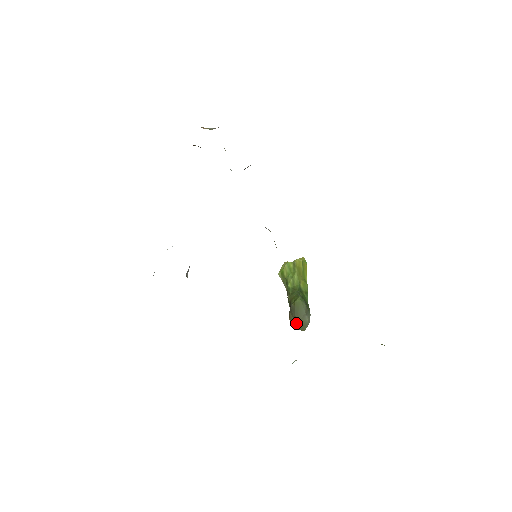
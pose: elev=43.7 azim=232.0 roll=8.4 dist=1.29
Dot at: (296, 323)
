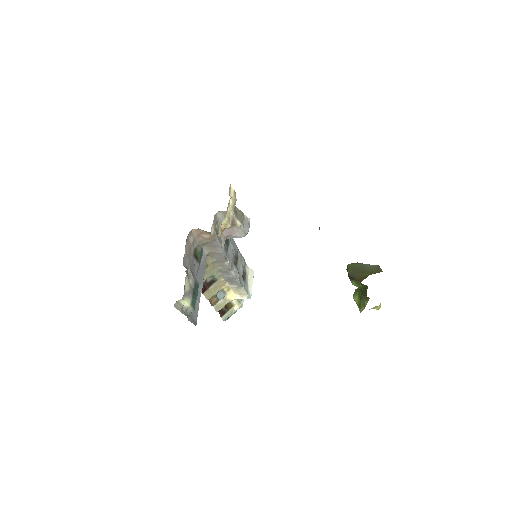
Dot at: (365, 274)
